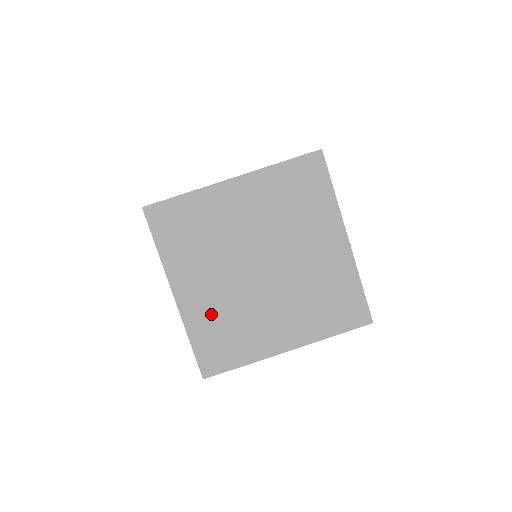
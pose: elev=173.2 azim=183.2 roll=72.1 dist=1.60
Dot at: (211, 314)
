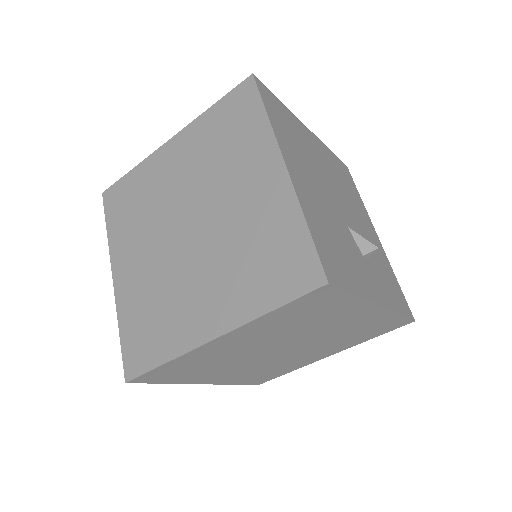
Dot at: (246, 375)
